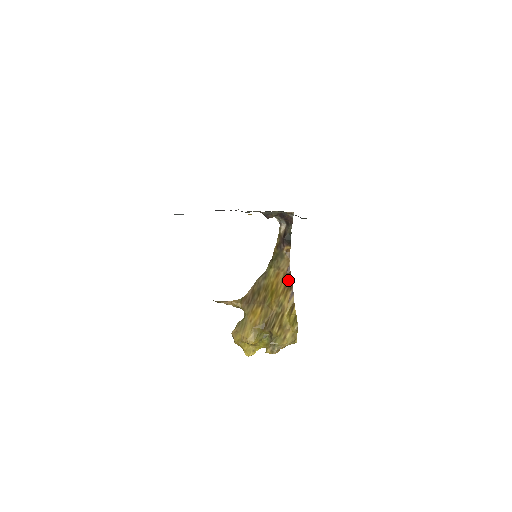
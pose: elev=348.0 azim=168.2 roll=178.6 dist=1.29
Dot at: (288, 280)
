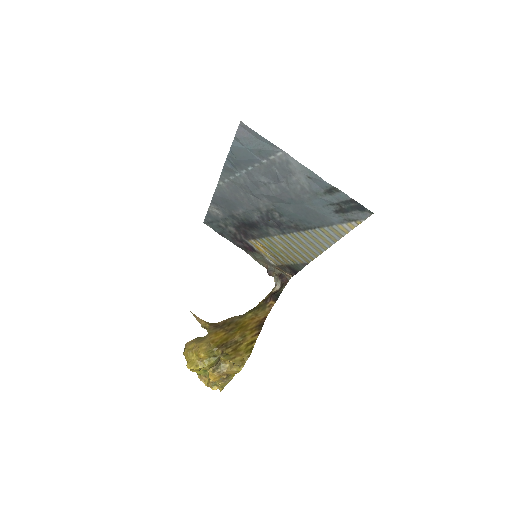
Dot at: (260, 324)
